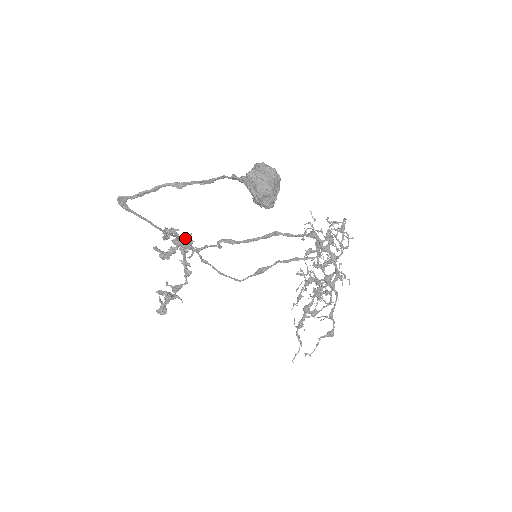
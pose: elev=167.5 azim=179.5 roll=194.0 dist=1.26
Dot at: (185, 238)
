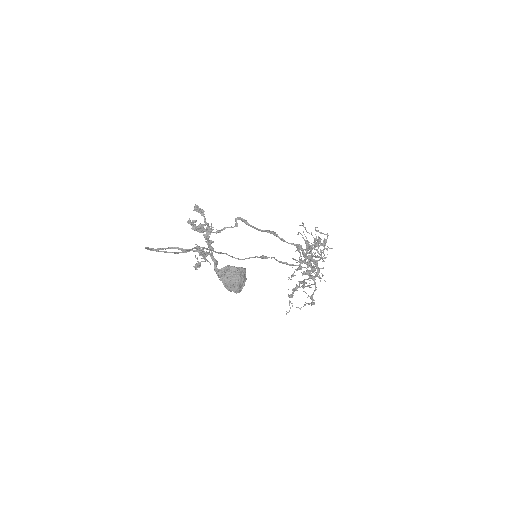
Dot at: (201, 247)
